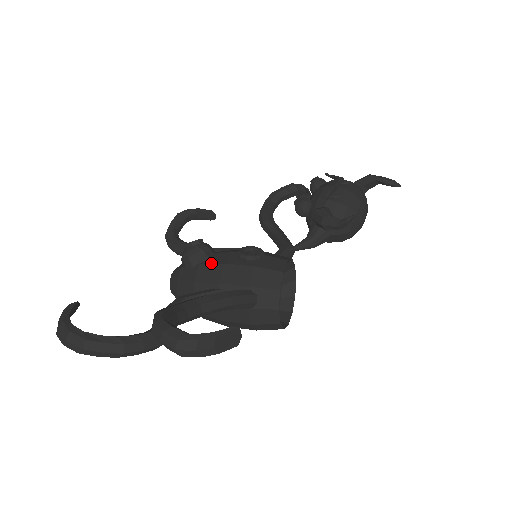
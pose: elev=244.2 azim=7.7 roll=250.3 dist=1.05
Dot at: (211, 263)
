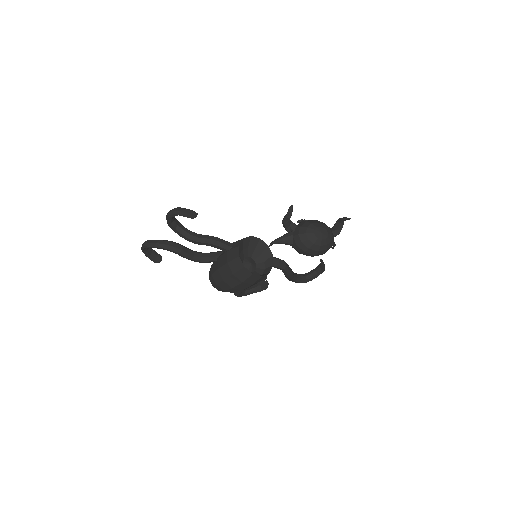
Dot at: occluded
